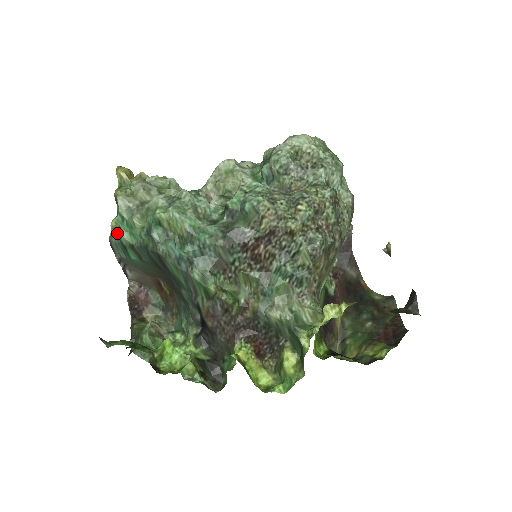
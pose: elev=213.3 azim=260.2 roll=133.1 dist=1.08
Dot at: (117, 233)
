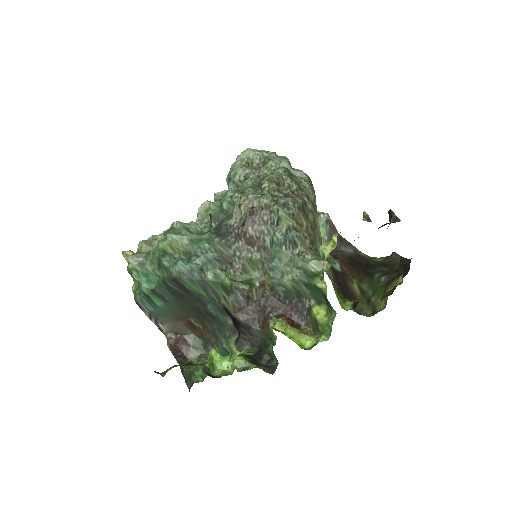
Dot at: (138, 290)
